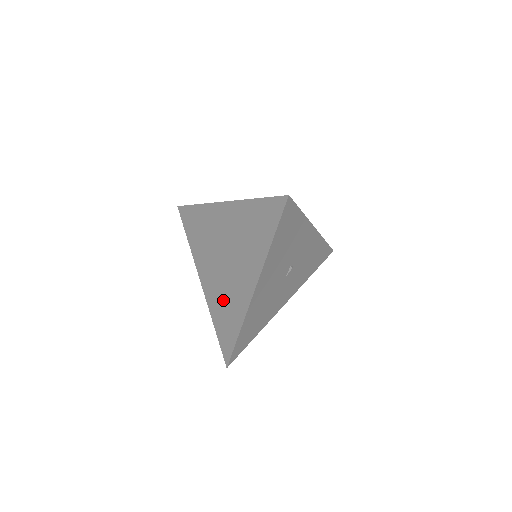
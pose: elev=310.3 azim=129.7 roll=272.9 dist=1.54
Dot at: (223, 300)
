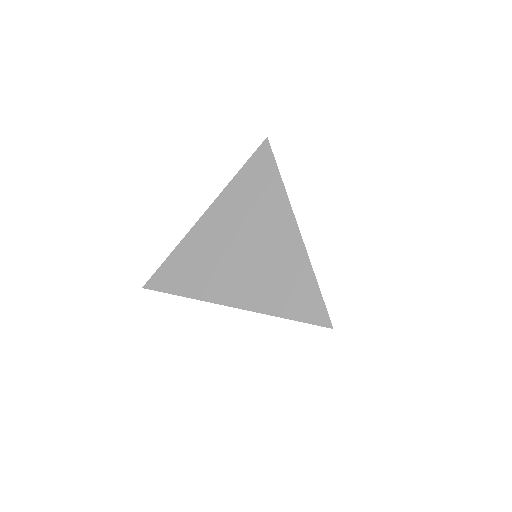
Dot at: occluded
